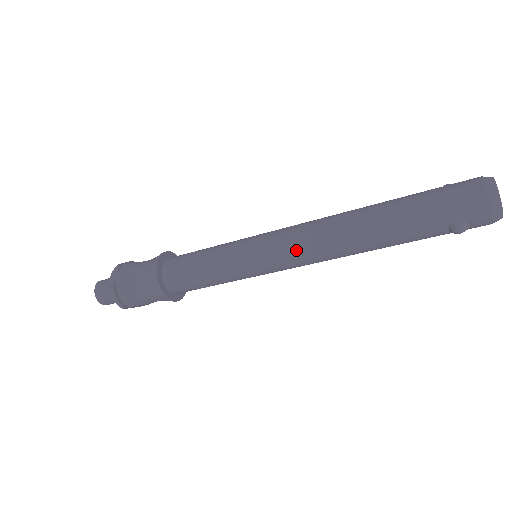
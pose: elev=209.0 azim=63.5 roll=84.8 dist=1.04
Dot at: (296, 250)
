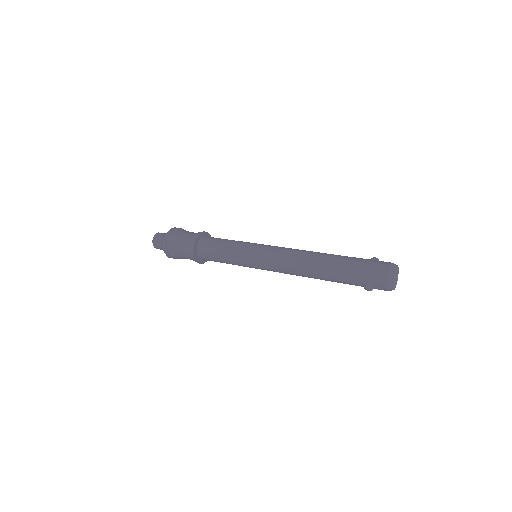
Dot at: (278, 266)
